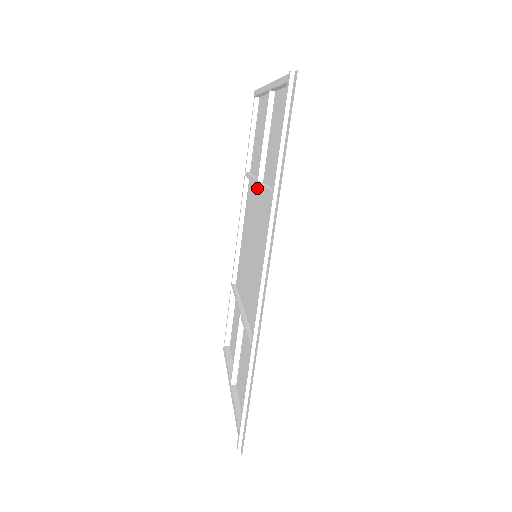
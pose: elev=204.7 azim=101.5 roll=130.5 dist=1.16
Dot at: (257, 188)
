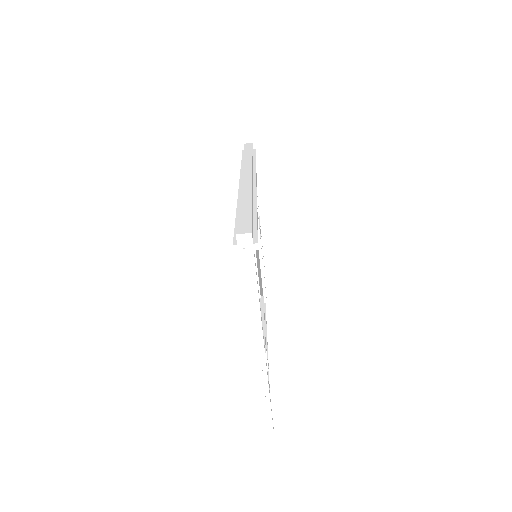
Dot at: occluded
